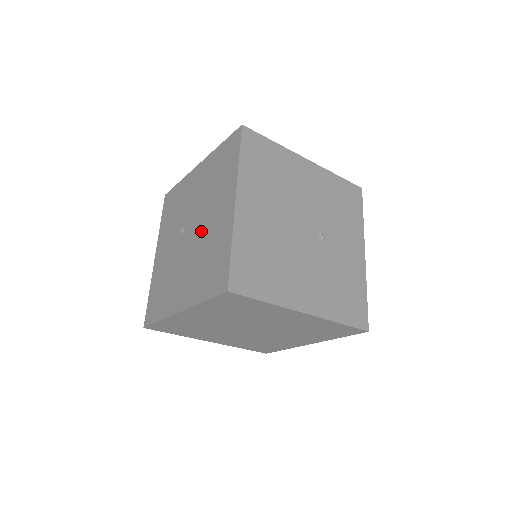
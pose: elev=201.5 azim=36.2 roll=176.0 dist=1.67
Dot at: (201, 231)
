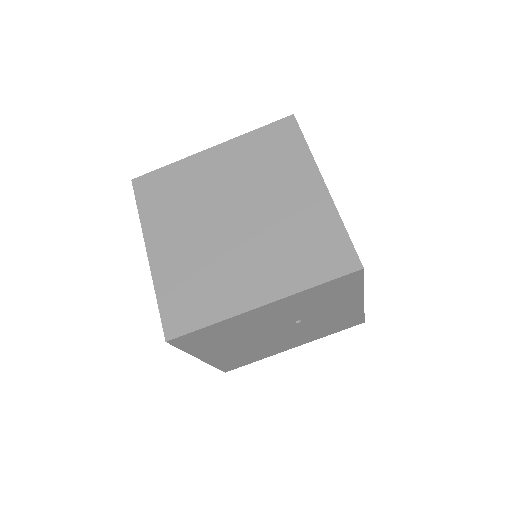
Dot at: occluded
